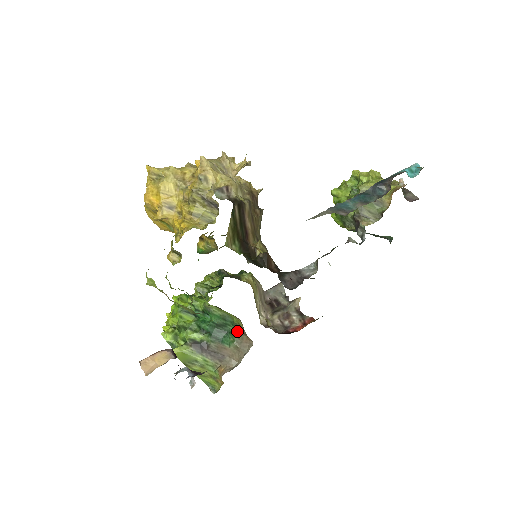
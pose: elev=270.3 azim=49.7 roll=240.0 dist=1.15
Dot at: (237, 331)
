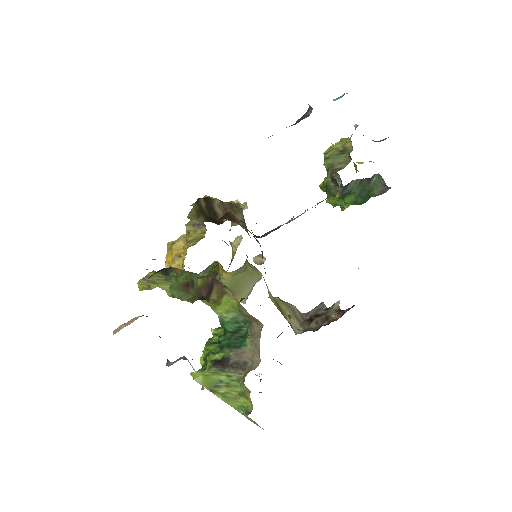
Dot at: (248, 324)
